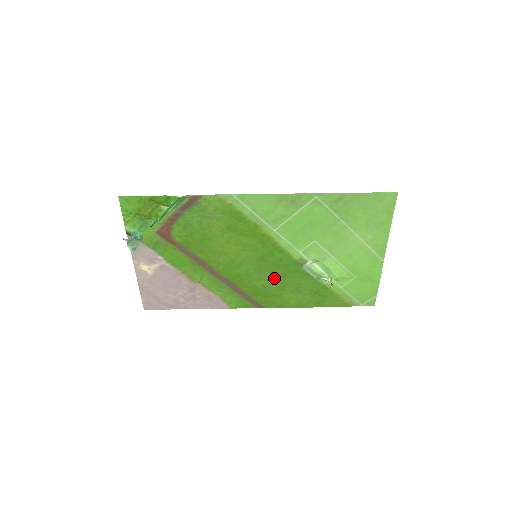
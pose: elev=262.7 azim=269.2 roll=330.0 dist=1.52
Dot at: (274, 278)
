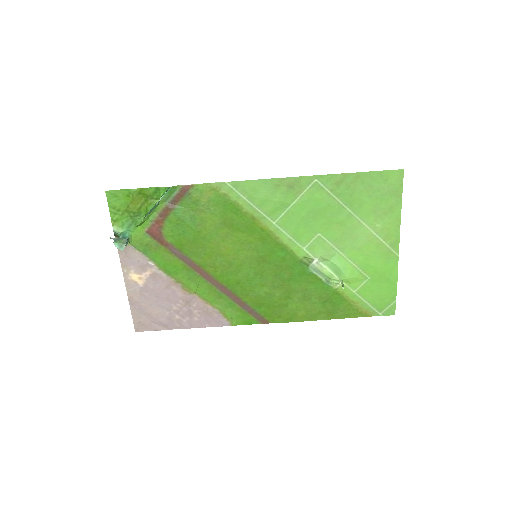
Dot at: (278, 283)
